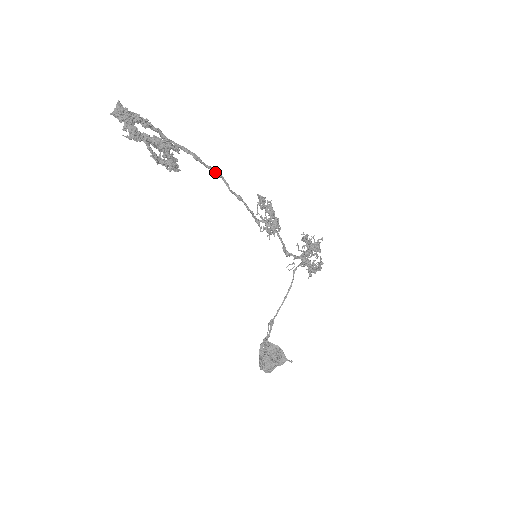
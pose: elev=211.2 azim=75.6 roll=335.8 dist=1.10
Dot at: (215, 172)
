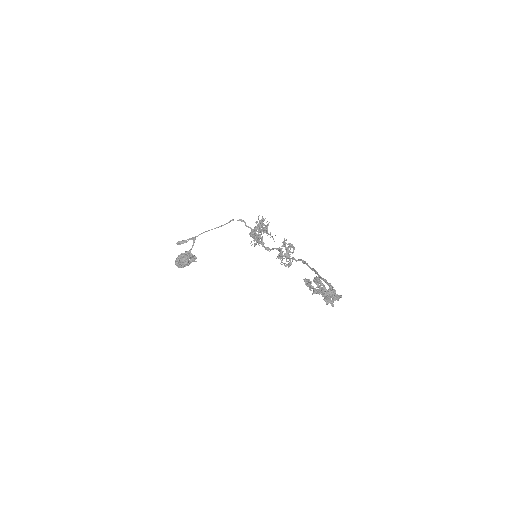
Dot at: (305, 263)
